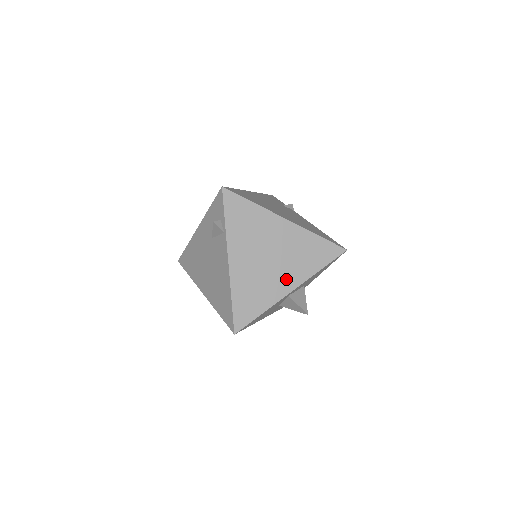
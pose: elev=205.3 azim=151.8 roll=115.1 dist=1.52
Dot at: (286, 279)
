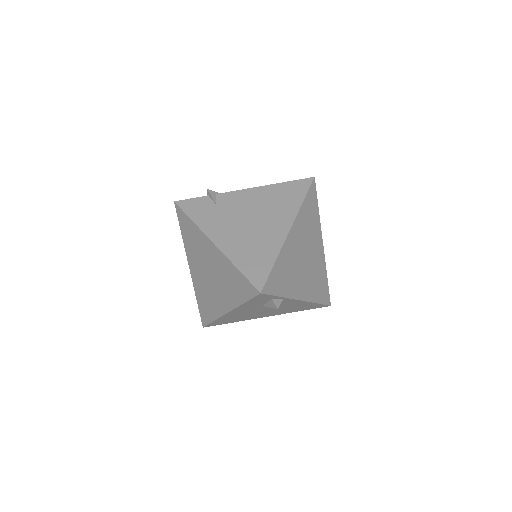
Dot at: (317, 248)
